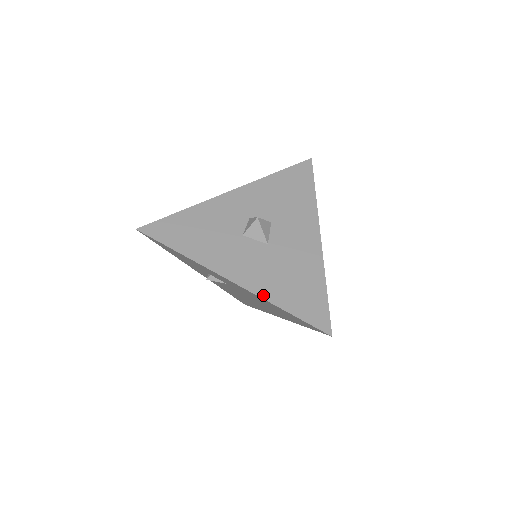
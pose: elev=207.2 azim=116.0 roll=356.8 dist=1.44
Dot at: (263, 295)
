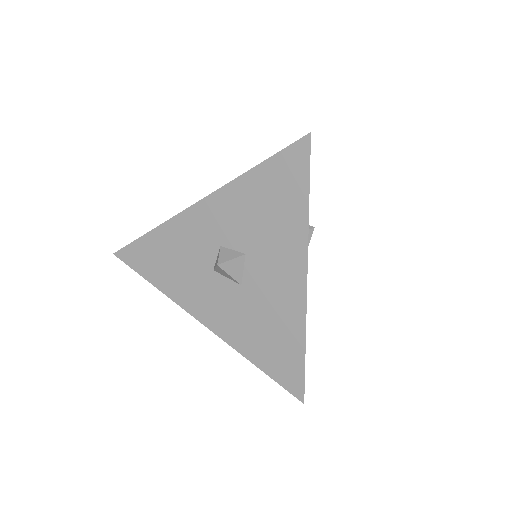
Dot at: (235, 346)
